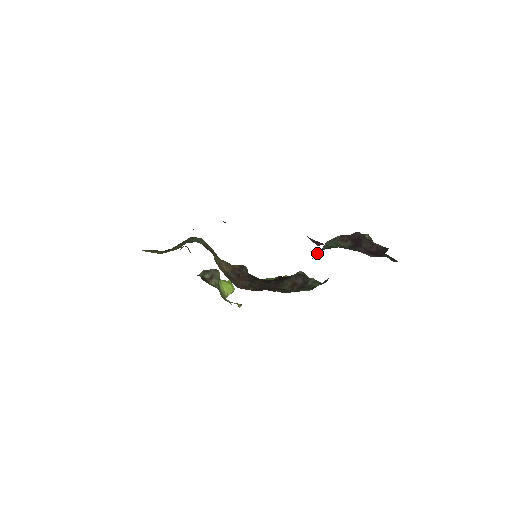
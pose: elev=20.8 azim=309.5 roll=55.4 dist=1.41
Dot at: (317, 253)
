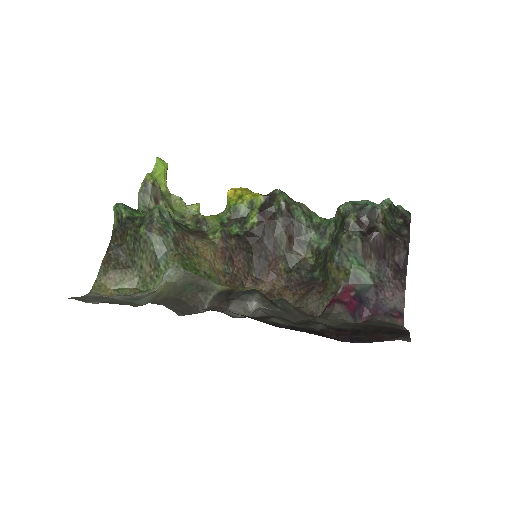
Dot at: (339, 270)
